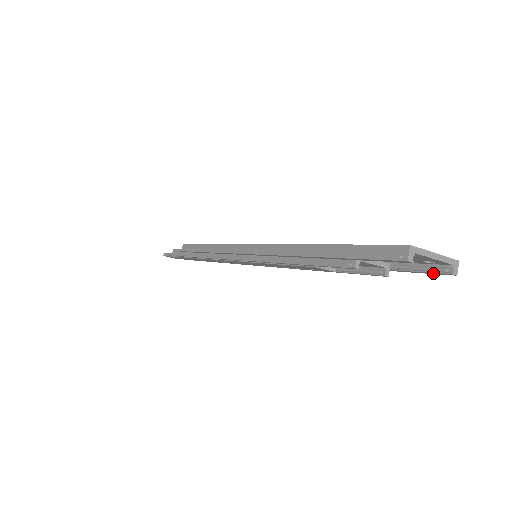
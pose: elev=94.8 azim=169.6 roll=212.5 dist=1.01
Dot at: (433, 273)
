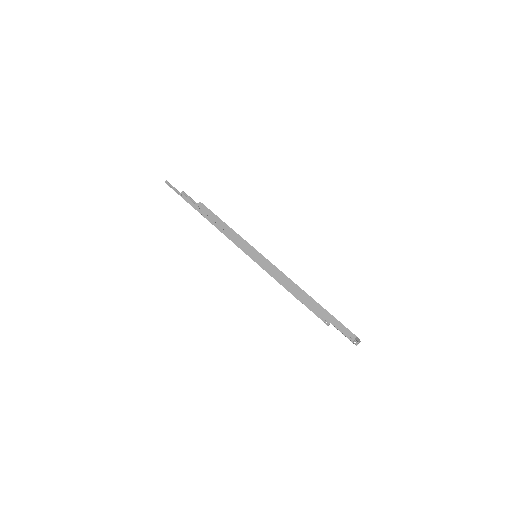
Dot at: occluded
